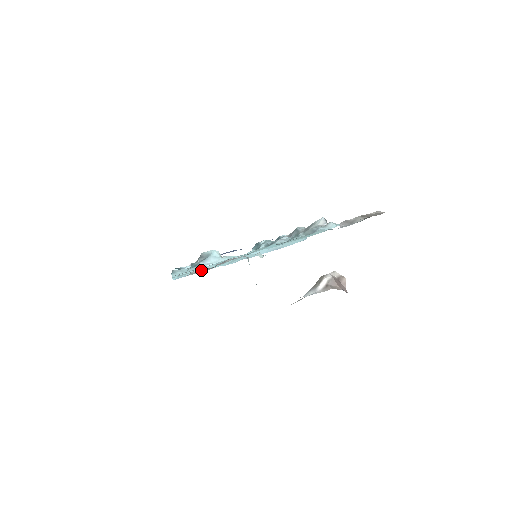
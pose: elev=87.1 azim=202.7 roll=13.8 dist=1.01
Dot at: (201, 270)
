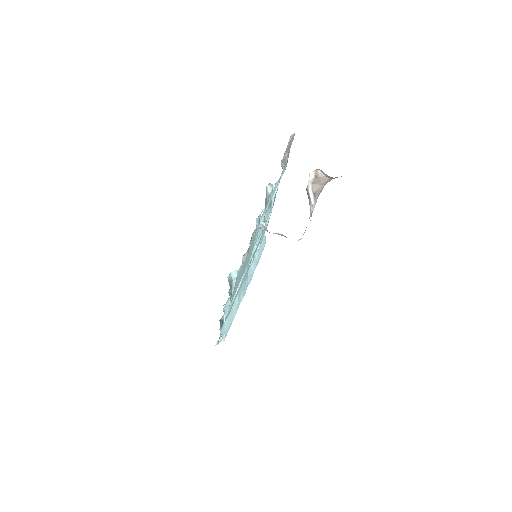
Dot at: (245, 255)
